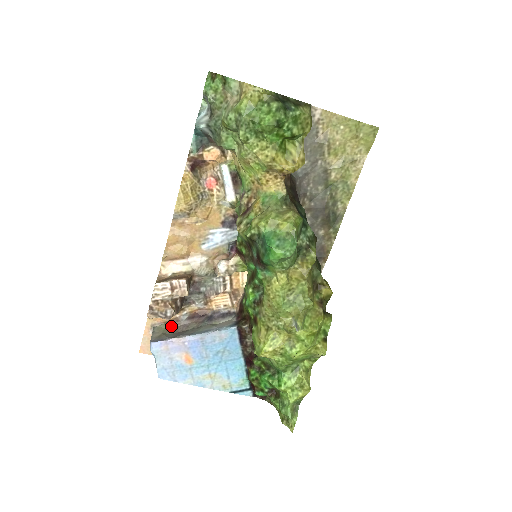
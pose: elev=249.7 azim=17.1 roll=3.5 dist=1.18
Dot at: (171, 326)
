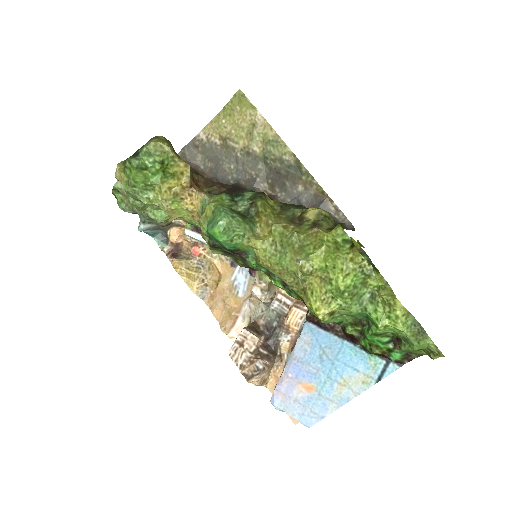
Dot at: occluded
